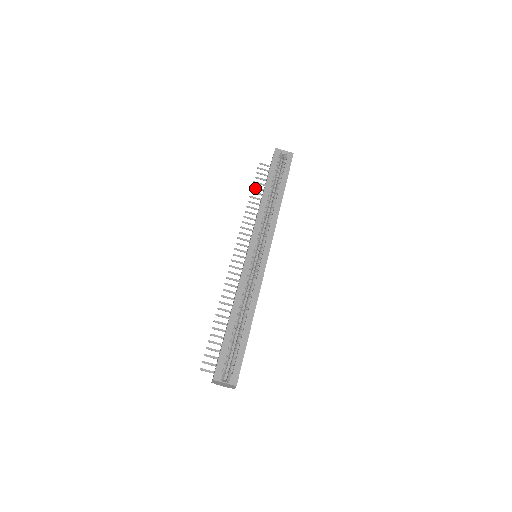
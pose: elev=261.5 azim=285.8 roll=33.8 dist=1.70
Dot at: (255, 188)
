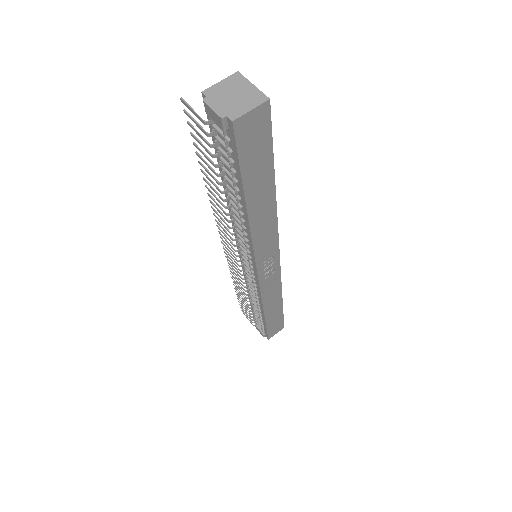
Dot at: (239, 297)
